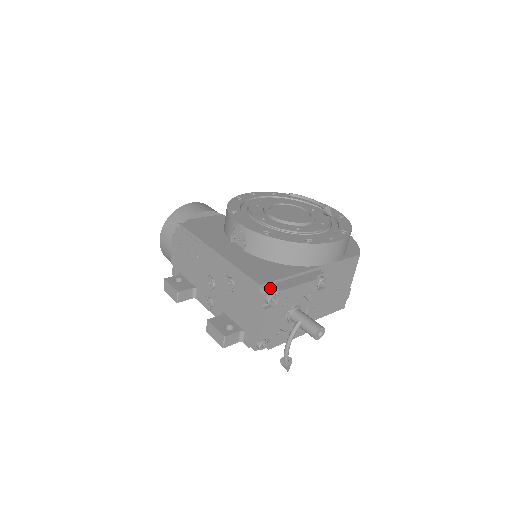
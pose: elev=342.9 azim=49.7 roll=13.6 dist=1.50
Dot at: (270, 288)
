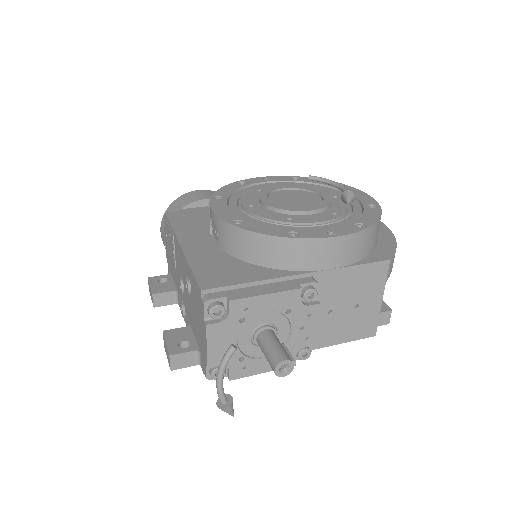
Dot at: (216, 296)
